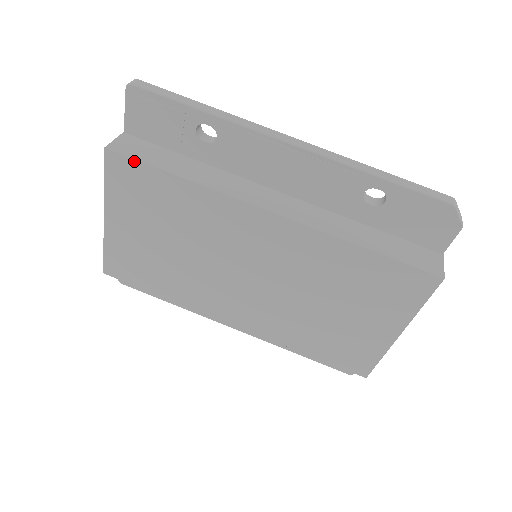
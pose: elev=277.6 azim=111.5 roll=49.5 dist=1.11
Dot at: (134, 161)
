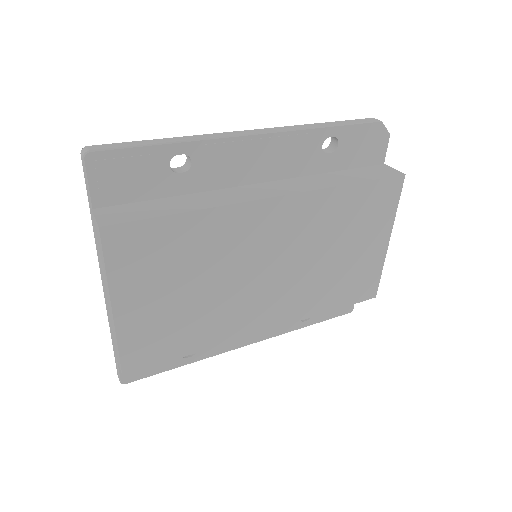
Dot at: (136, 223)
